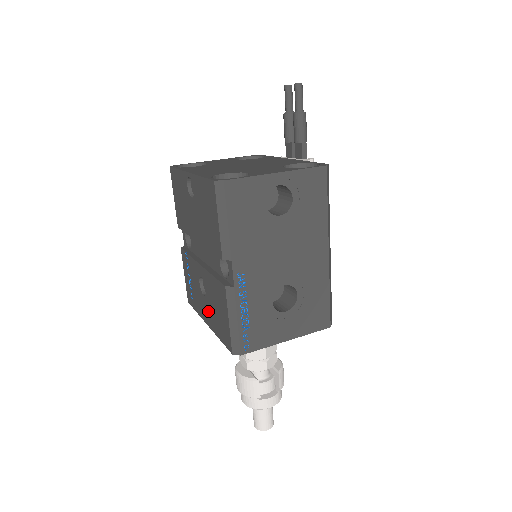
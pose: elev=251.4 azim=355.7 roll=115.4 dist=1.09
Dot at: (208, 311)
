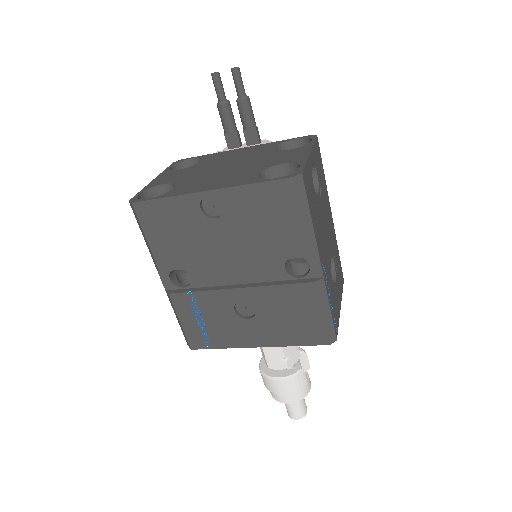
Dot at: (261, 330)
